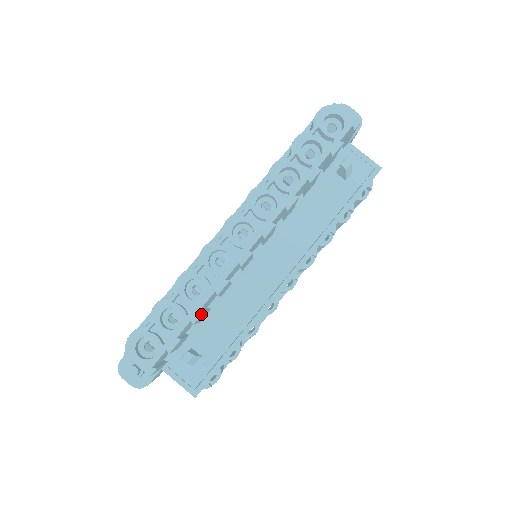
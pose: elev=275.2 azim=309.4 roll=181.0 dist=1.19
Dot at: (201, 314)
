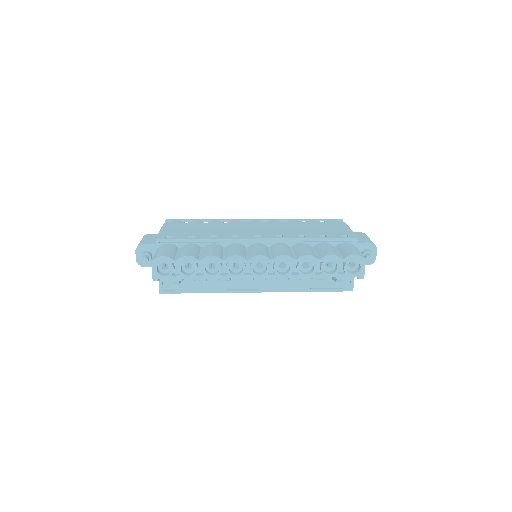
Dot at: (203, 280)
